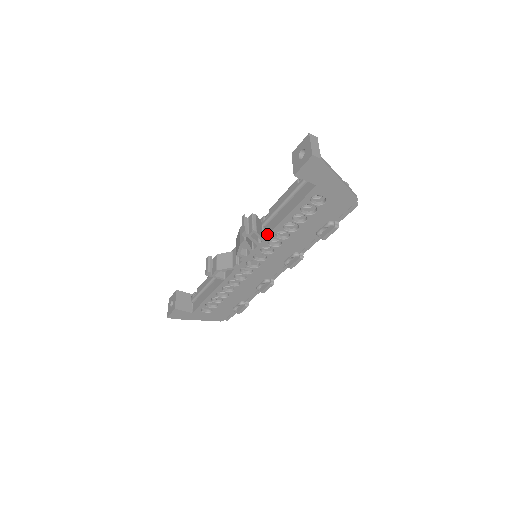
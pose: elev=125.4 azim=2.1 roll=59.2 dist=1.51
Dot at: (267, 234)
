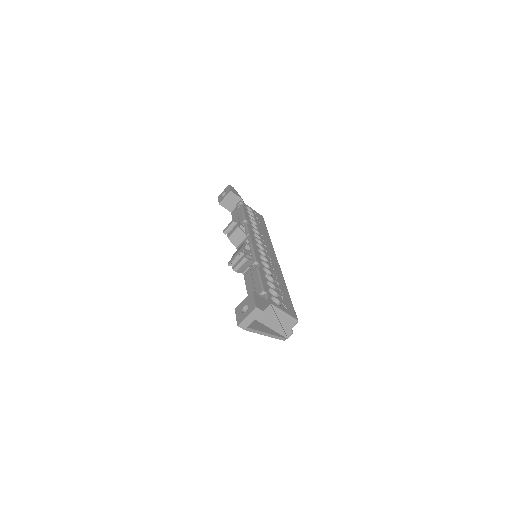
Dot at: (245, 276)
